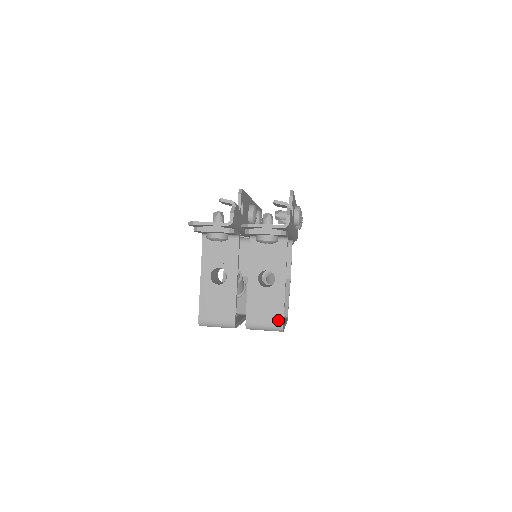
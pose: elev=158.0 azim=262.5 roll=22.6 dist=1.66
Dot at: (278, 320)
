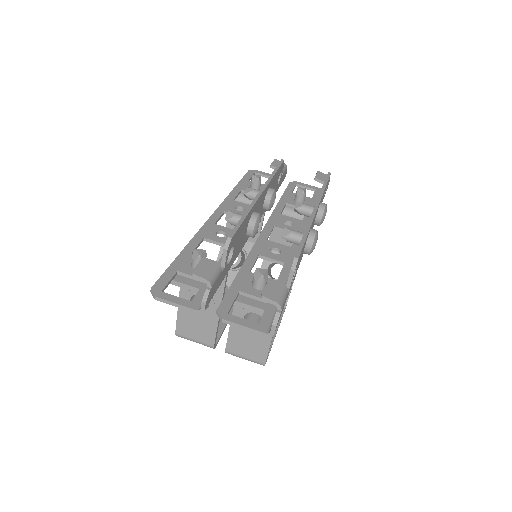
Dot at: (260, 358)
